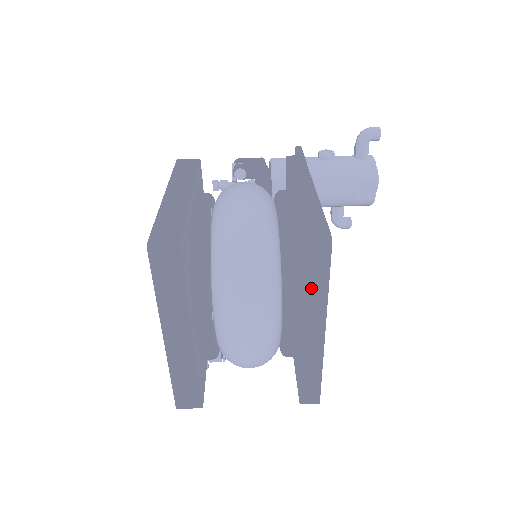
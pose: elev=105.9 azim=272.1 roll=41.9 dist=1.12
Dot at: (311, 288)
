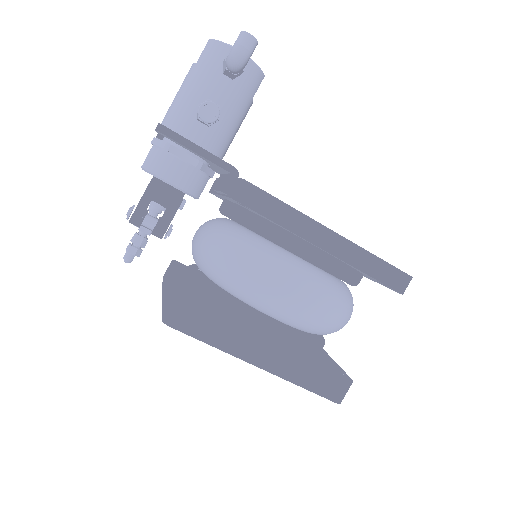
Dot at: occluded
